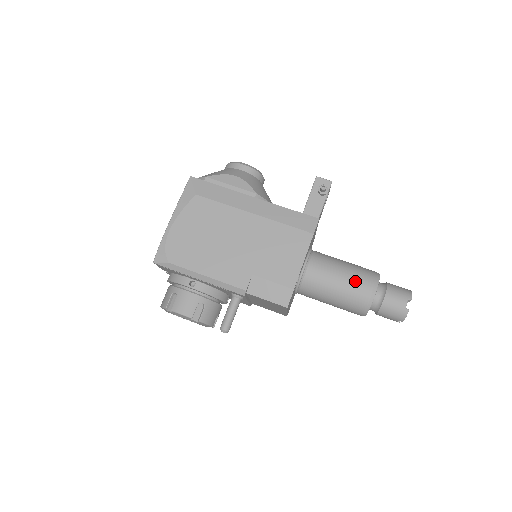
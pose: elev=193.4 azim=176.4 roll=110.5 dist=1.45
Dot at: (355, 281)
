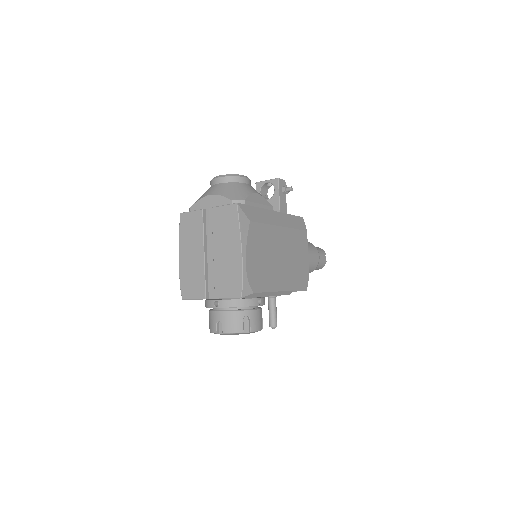
Dot at: (313, 254)
